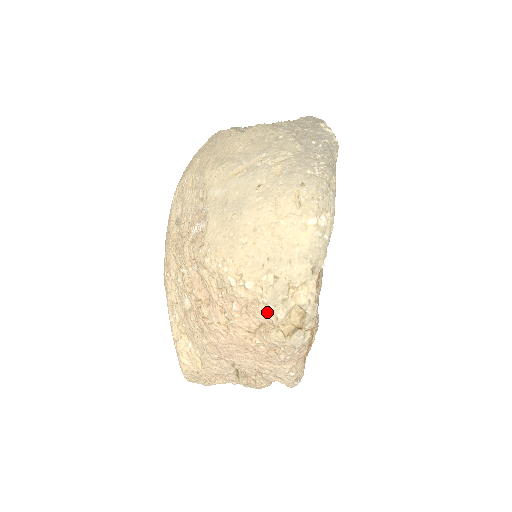
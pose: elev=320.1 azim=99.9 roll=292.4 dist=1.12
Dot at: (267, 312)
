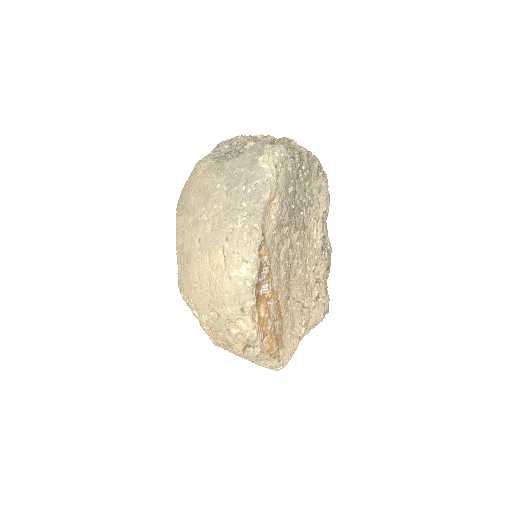
Dot at: (222, 335)
